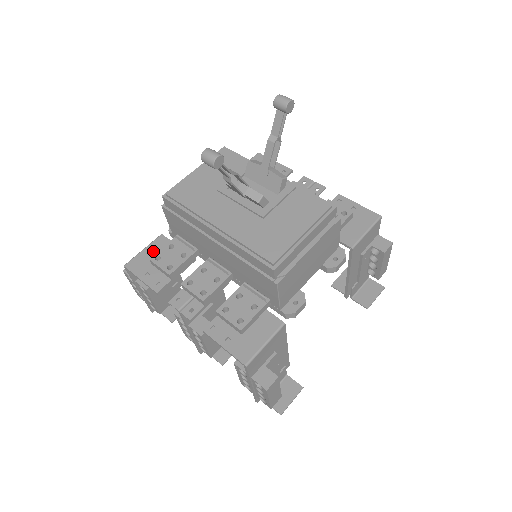
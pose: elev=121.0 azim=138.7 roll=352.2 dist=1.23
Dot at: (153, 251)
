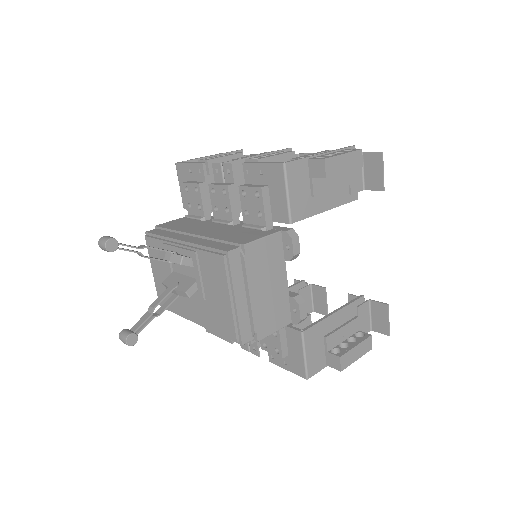
Dot at: occluded
